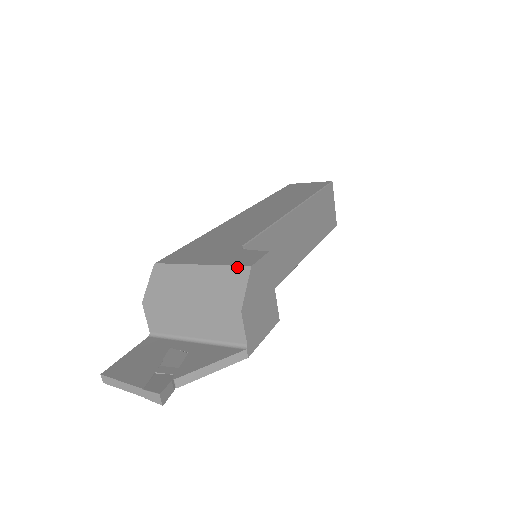
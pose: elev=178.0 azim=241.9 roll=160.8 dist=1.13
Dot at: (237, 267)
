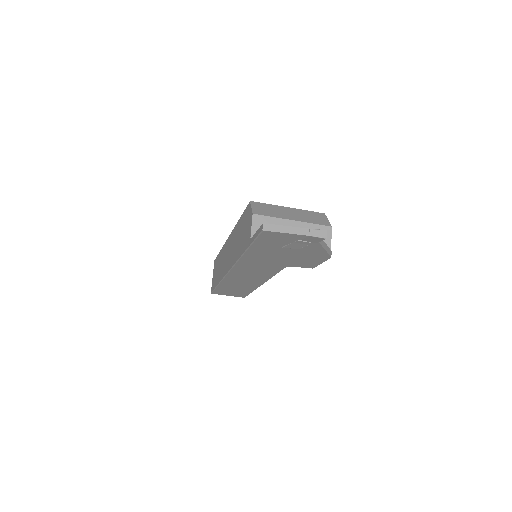
Dot at: (316, 212)
